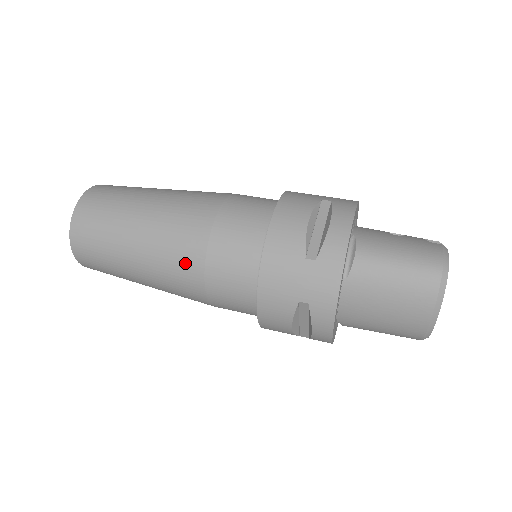
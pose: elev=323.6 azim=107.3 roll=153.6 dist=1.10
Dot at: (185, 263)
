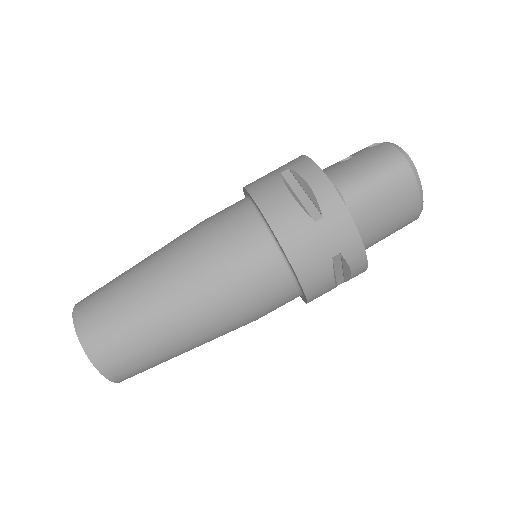
Dot at: (220, 303)
